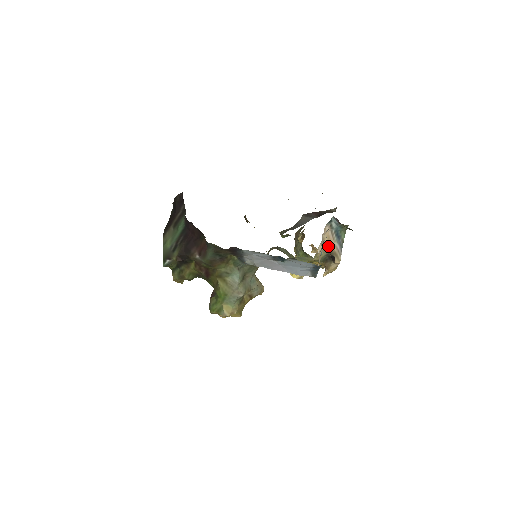
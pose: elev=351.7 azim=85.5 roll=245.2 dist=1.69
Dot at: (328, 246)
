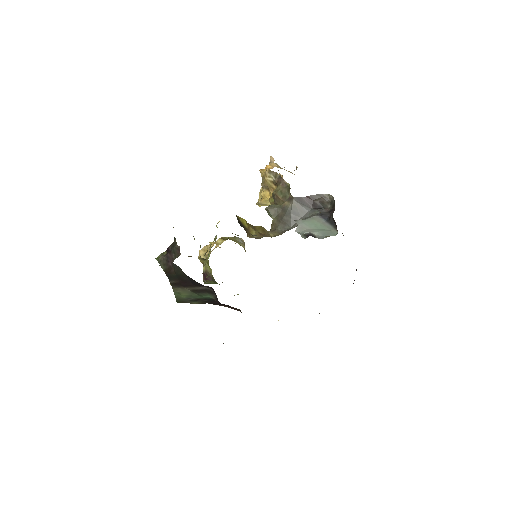
Dot at: occluded
